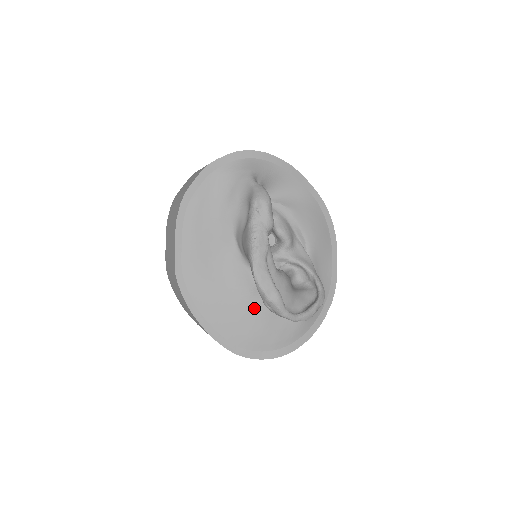
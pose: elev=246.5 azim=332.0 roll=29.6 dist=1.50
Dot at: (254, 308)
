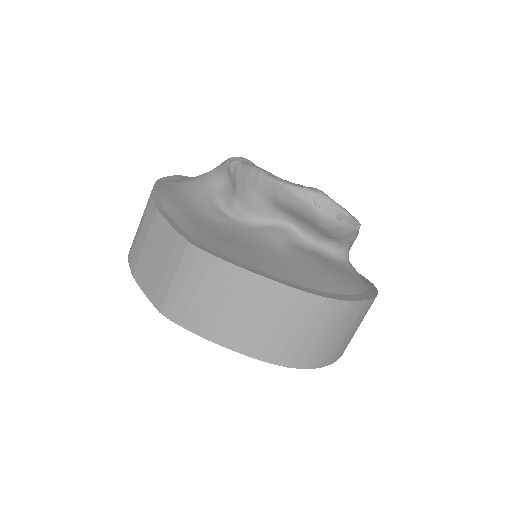
Dot at: (301, 256)
